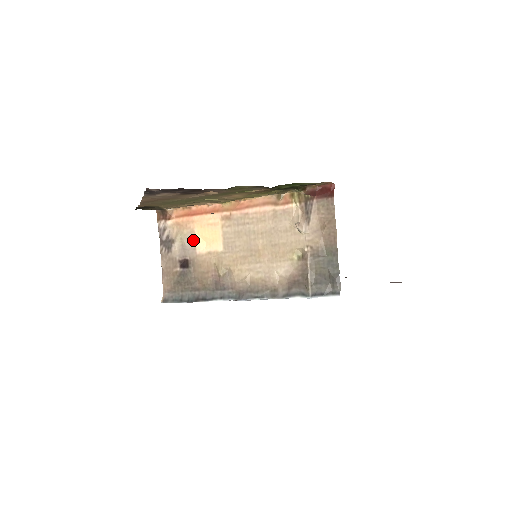
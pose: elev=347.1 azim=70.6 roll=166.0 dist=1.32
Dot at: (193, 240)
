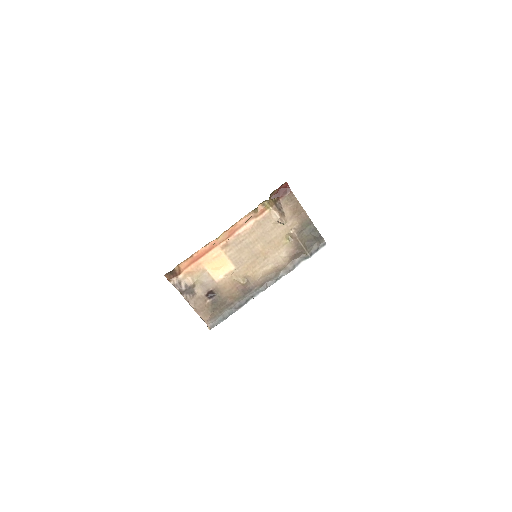
Dot at: (208, 275)
